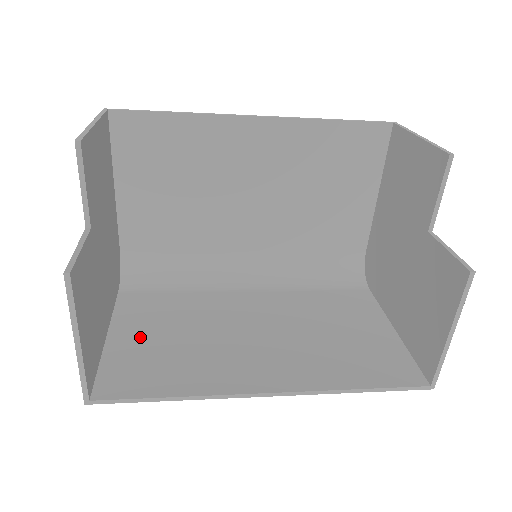
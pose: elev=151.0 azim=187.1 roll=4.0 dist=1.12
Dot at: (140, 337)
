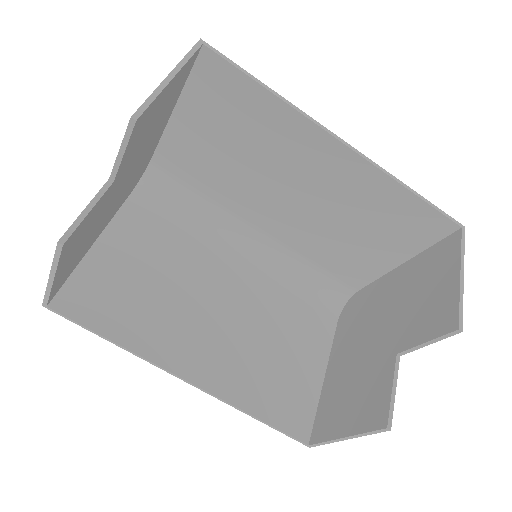
Dot at: (120, 261)
